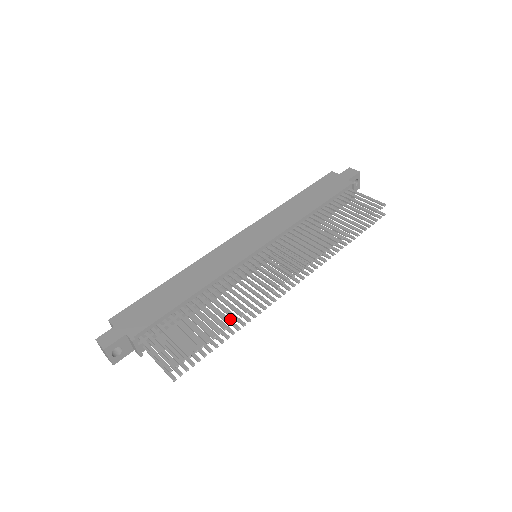
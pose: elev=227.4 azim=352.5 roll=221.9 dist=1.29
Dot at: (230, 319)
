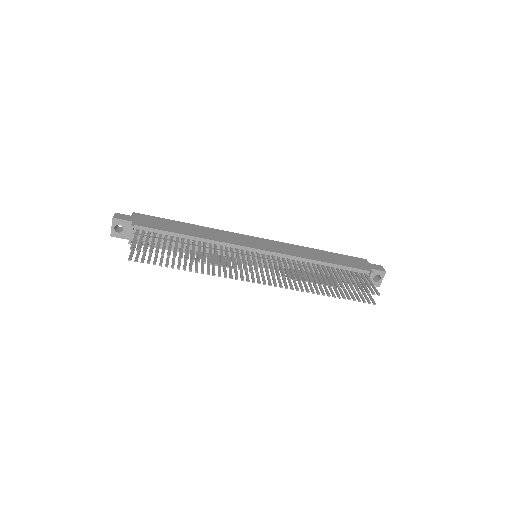
Dot at: occluded
